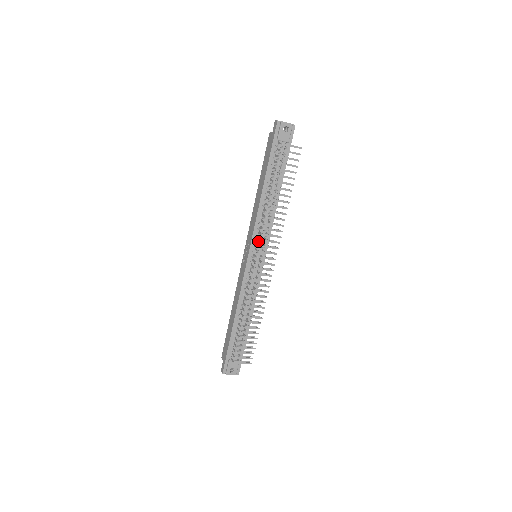
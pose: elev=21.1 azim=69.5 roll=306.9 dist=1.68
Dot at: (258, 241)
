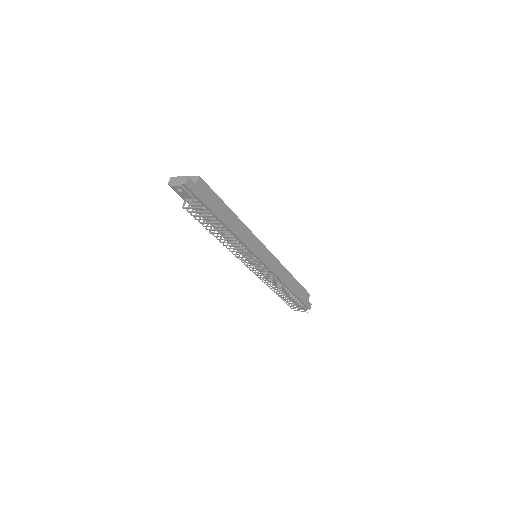
Dot at: occluded
